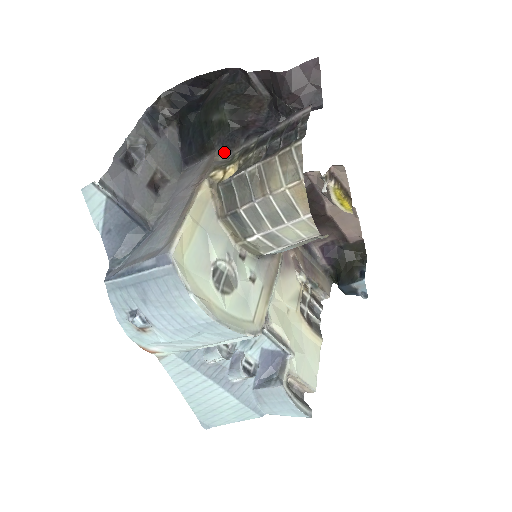
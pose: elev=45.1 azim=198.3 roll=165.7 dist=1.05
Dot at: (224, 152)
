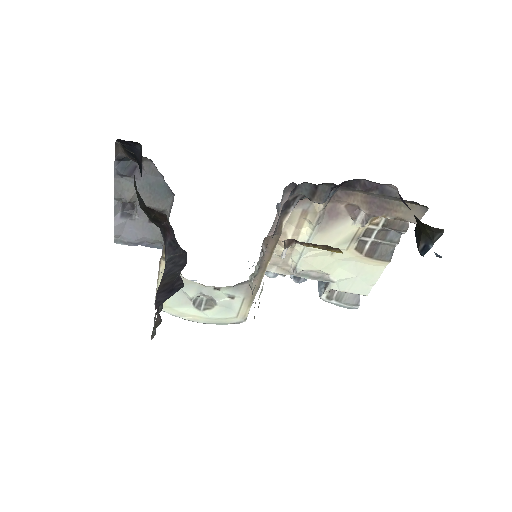
Dot at: occluded
